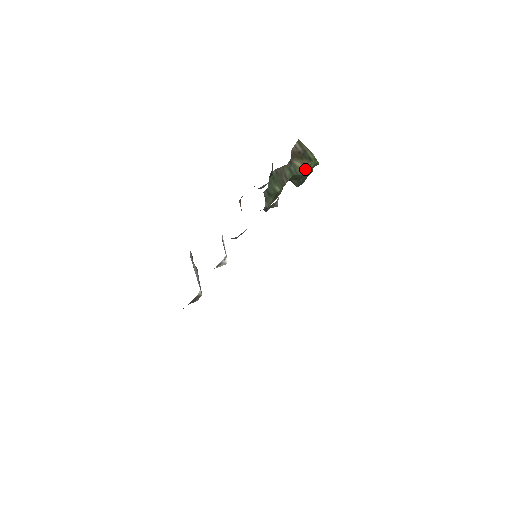
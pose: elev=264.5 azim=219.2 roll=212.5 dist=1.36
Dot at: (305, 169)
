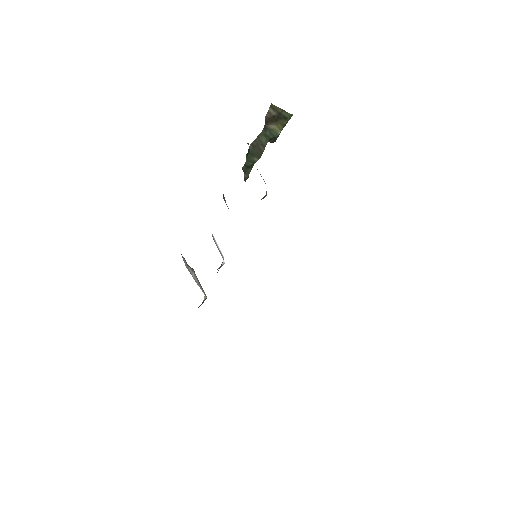
Dot at: (281, 129)
